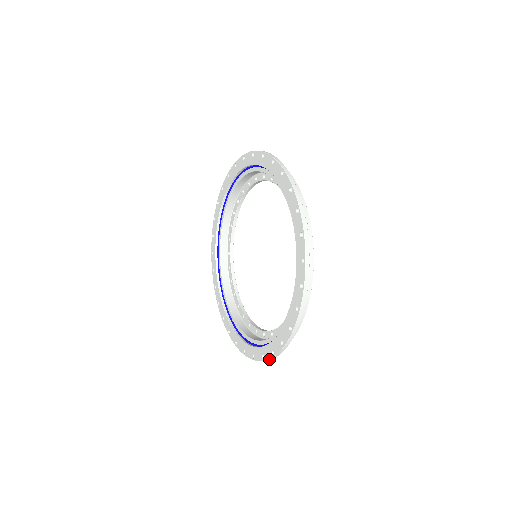
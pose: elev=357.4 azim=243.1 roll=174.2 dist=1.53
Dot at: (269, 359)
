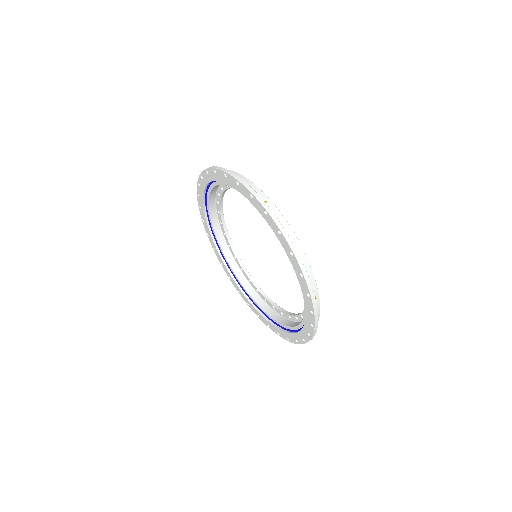
Dot at: (275, 332)
